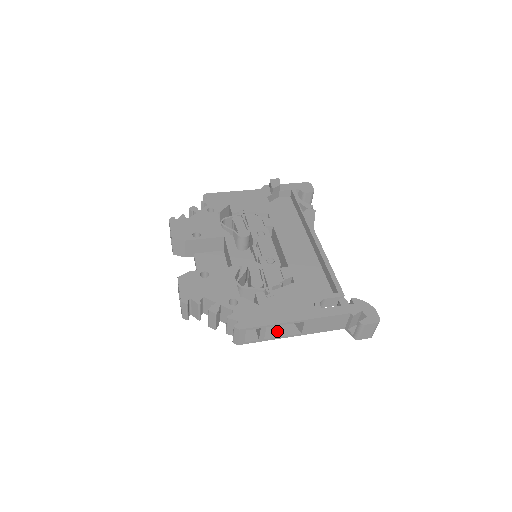
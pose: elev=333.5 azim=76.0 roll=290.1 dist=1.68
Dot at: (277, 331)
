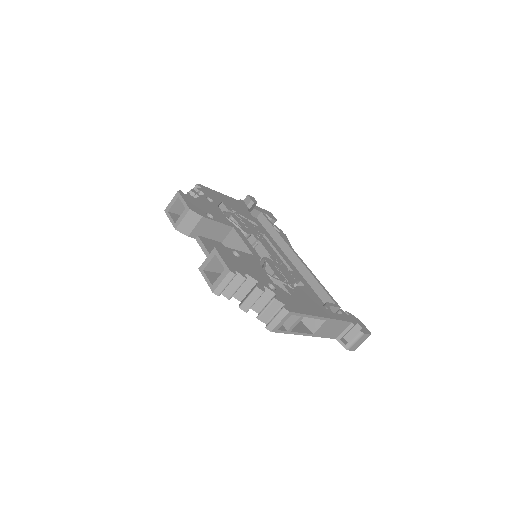
Dot at: (296, 327)
